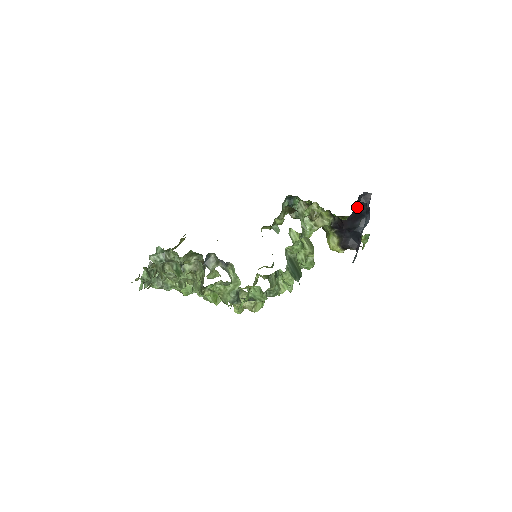
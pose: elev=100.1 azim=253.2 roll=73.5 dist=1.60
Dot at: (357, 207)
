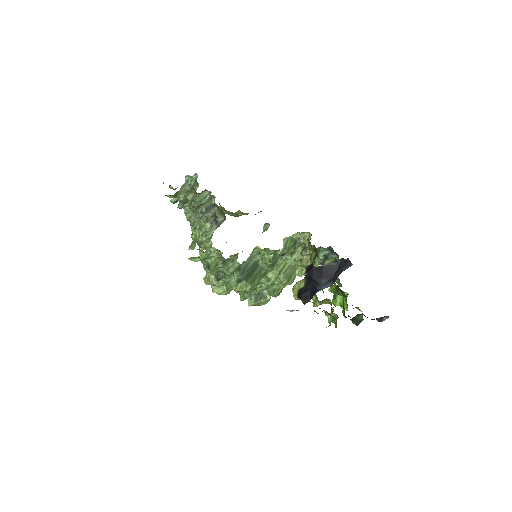
Dot at: (333, 266)
